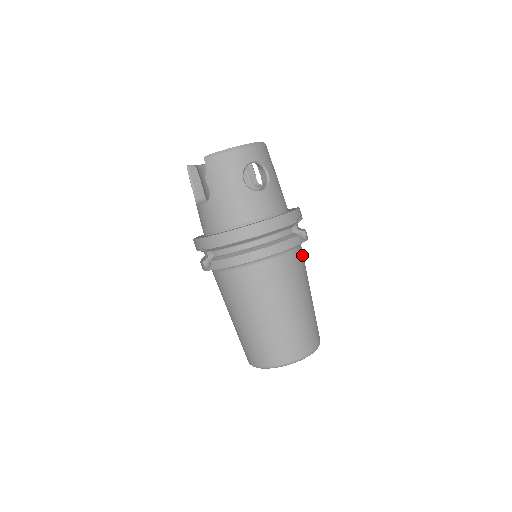
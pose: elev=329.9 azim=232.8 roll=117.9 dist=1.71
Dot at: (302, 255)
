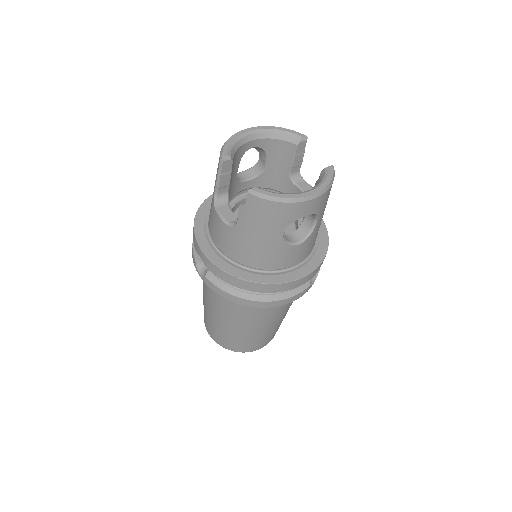
Dot at: occluded
